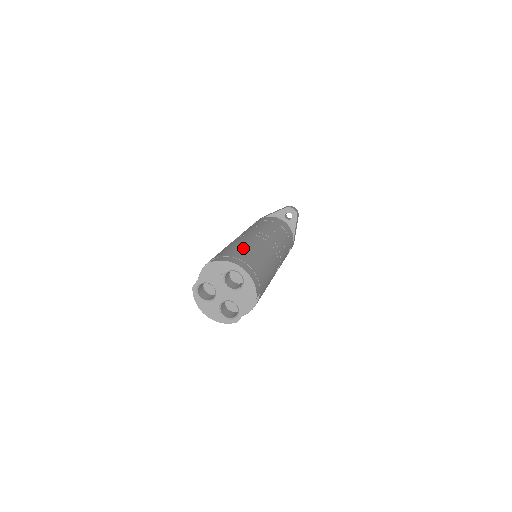
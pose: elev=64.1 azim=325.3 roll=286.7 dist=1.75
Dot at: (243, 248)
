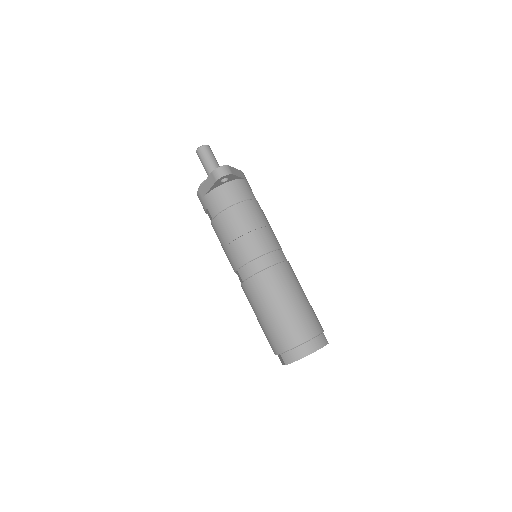
Dot at: (279, 320)
